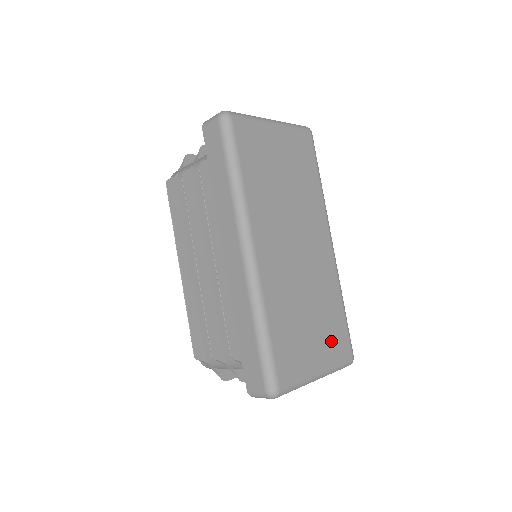
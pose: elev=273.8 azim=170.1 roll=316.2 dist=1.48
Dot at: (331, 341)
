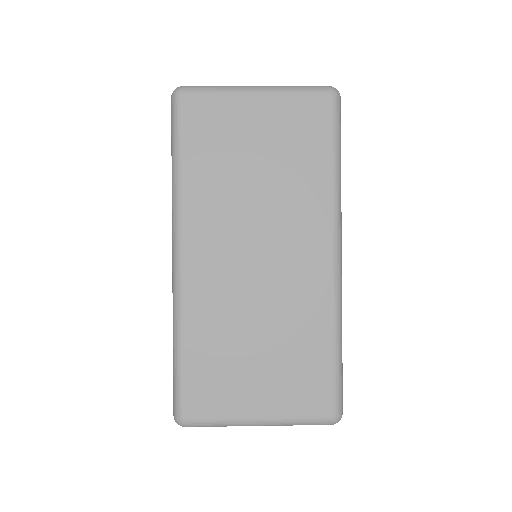
Dot at: (293, 386)
